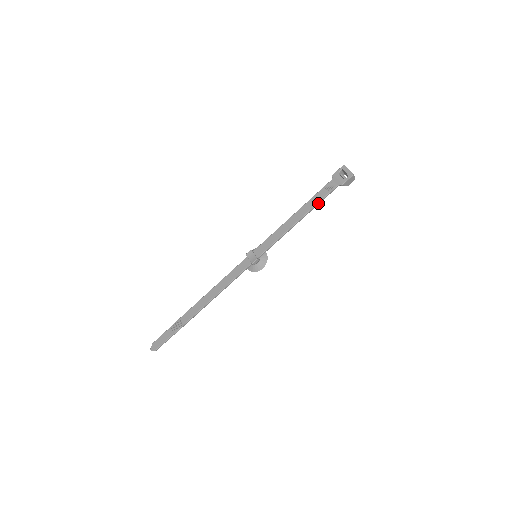
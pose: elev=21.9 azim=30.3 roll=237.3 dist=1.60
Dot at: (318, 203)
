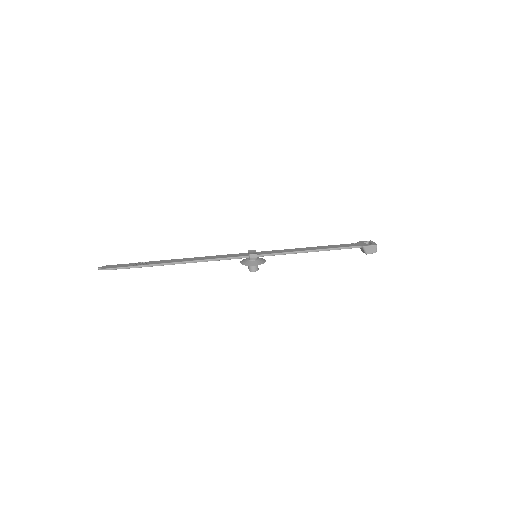
Dot at: (336, 248)
